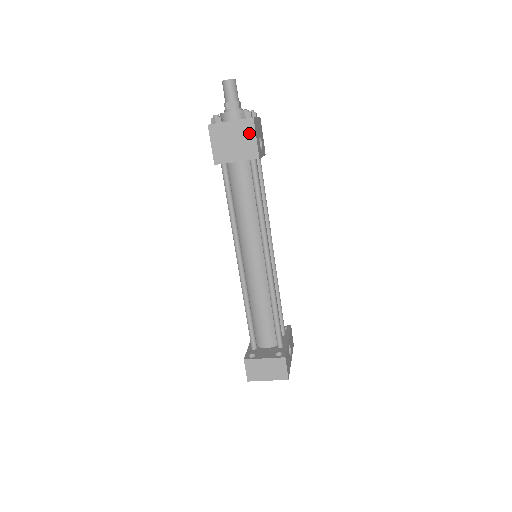
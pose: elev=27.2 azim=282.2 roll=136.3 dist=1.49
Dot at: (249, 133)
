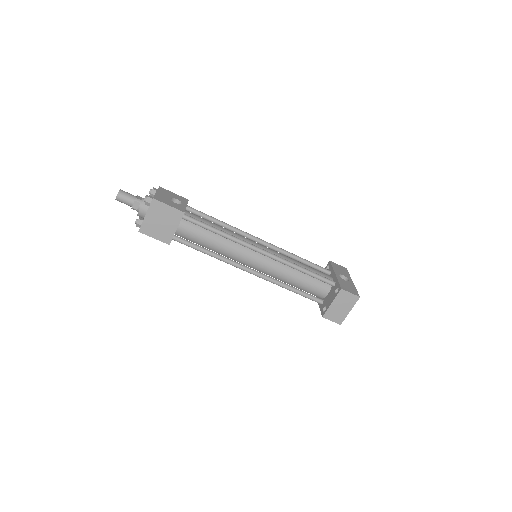
Dot at: (162, 208)
